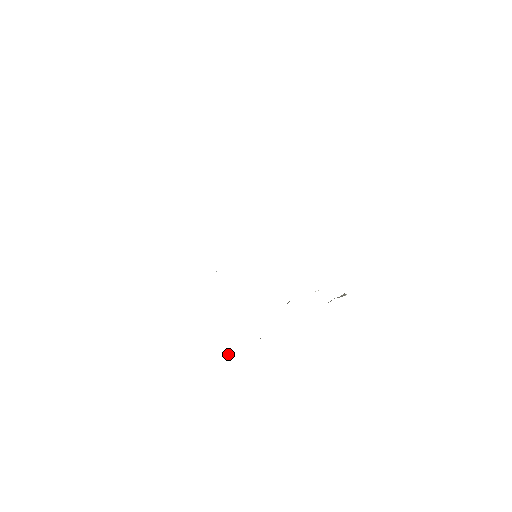
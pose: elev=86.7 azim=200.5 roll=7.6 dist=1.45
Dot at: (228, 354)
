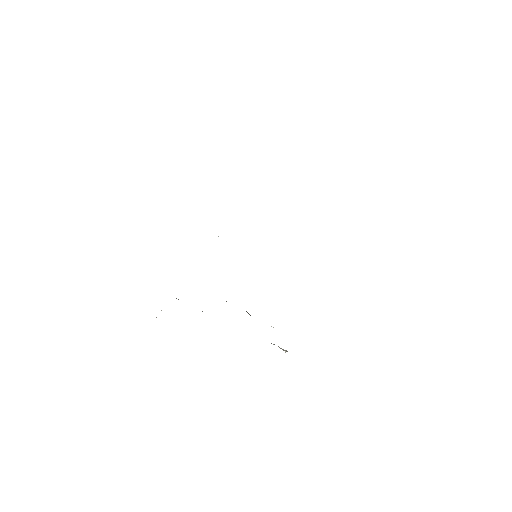
Dot at: (176, 298)
